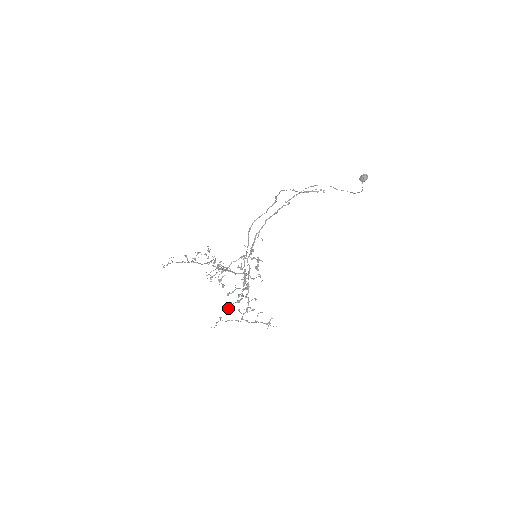
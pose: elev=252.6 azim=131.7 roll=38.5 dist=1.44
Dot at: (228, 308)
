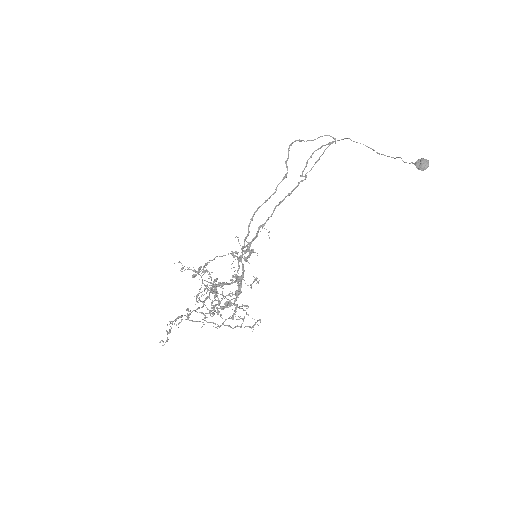
Dot at: occluded
